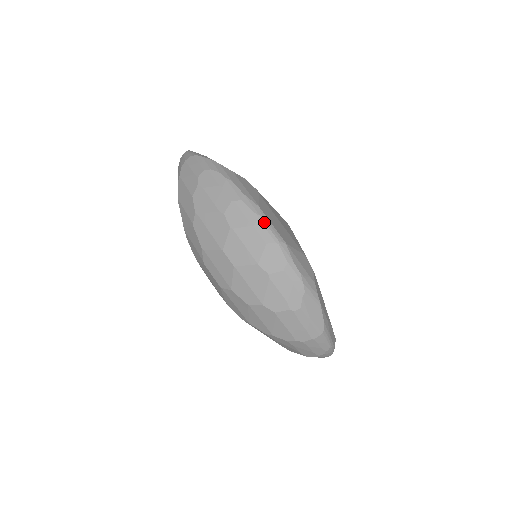
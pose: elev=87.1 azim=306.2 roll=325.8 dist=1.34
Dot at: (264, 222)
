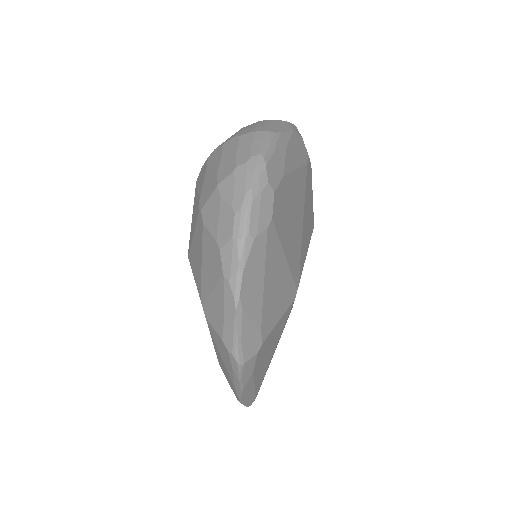
Dot at: occluded
